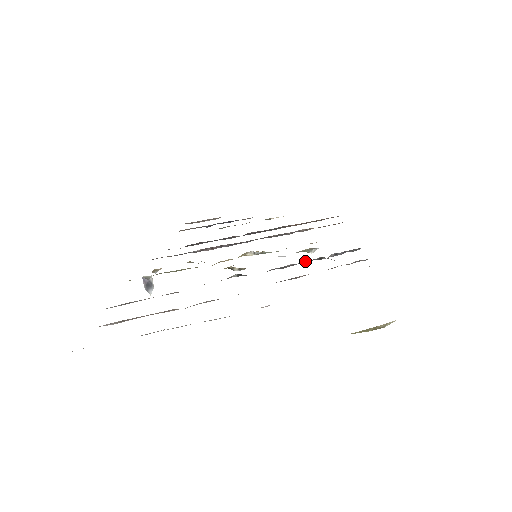
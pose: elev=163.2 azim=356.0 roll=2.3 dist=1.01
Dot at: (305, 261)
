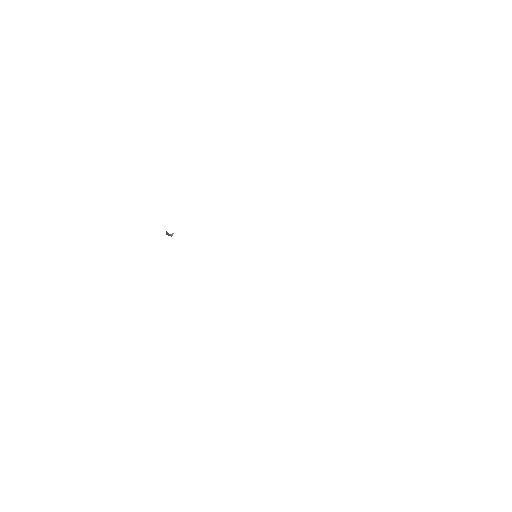
Dot at: occluded
